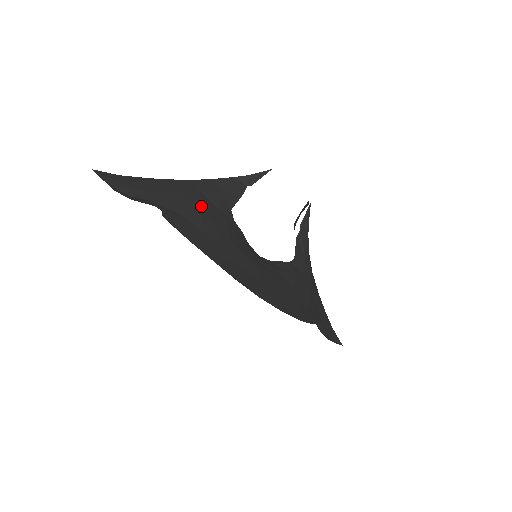
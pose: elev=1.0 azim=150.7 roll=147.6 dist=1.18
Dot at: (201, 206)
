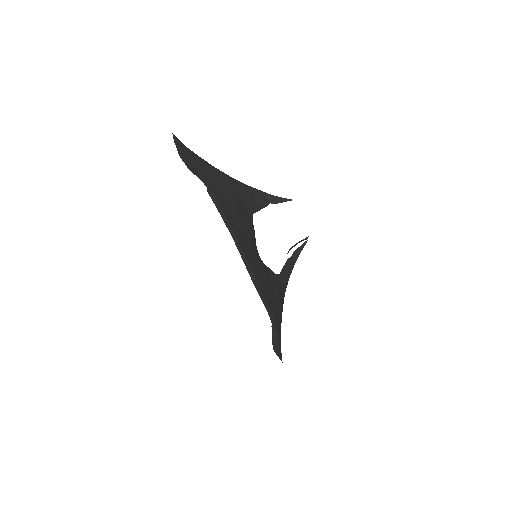
Dot at: (236, 199)
